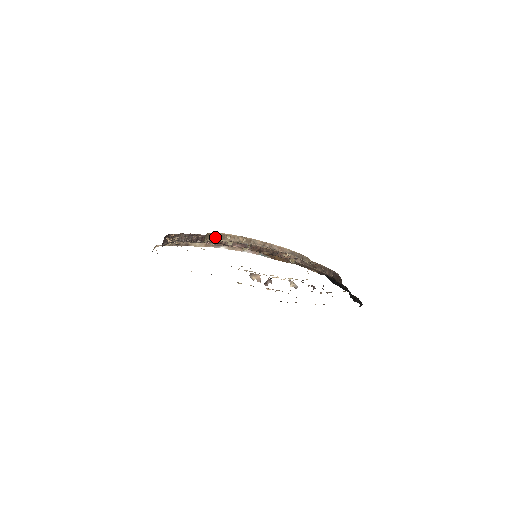
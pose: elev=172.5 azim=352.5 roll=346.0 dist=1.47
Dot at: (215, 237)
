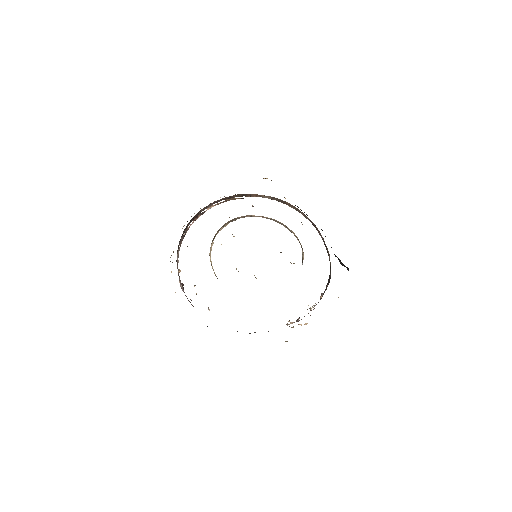
Dot at: (210, 247)
